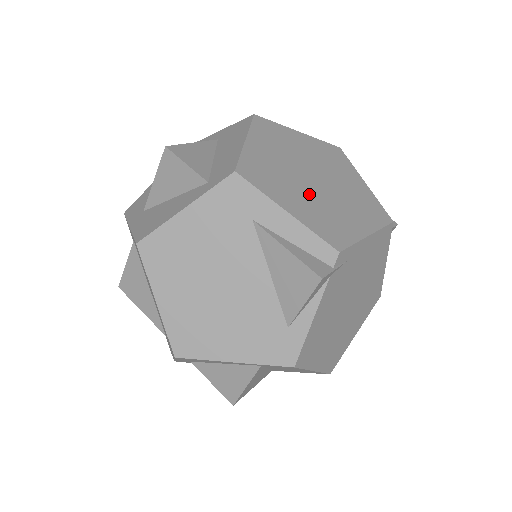
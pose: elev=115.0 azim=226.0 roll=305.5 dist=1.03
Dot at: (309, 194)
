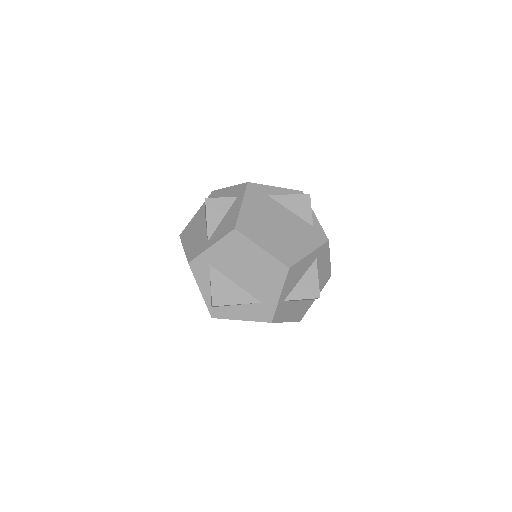
Dot at: occluded
